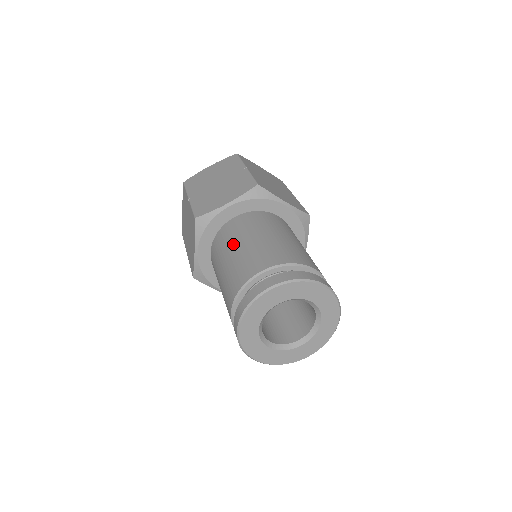
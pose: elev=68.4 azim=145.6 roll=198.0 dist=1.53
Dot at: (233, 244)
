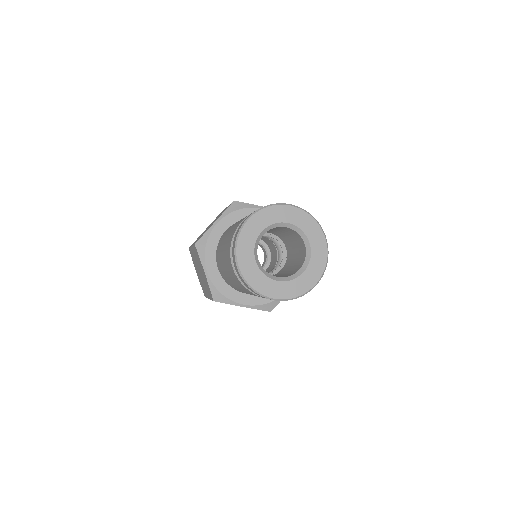
Dot at: occluded
